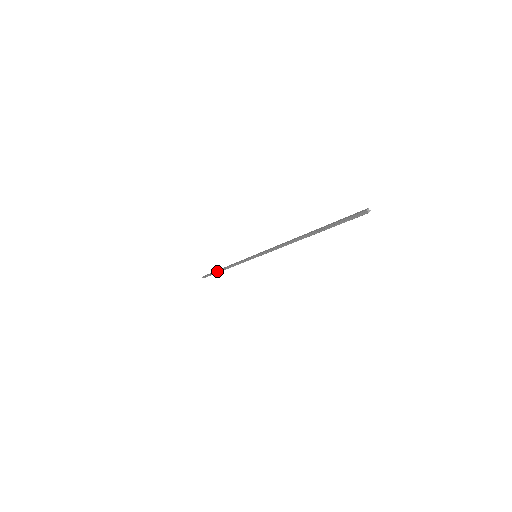
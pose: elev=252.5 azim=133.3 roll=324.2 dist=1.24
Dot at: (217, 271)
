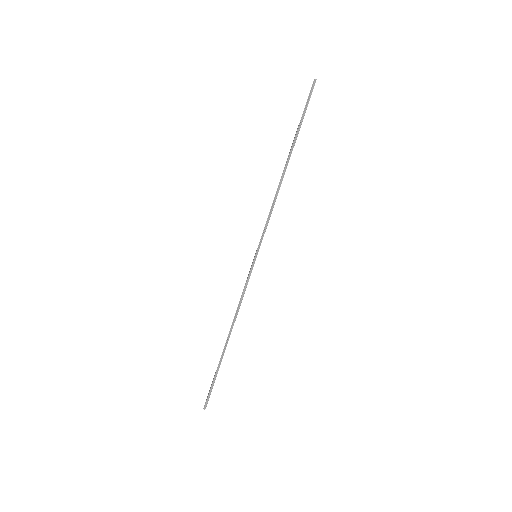
Dot at: occluded
